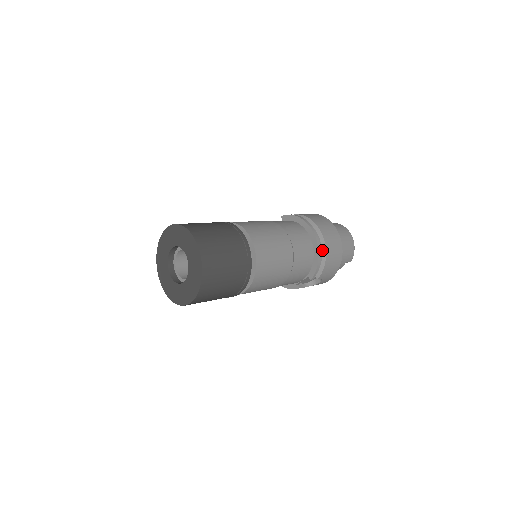
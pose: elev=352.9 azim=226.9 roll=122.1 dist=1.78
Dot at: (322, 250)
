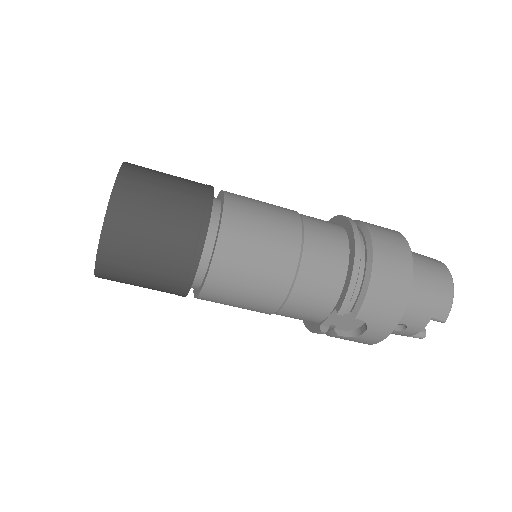
Dot at: (366, 266)
